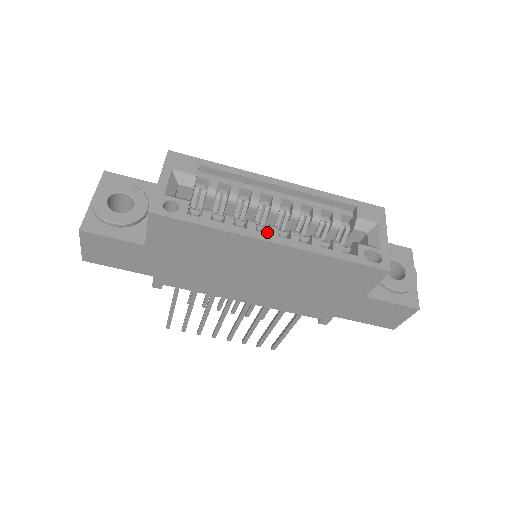
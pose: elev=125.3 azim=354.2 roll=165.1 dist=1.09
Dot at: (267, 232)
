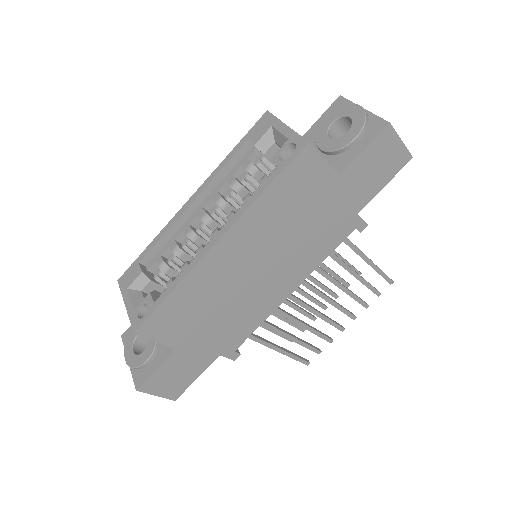
Dot at: occluded
